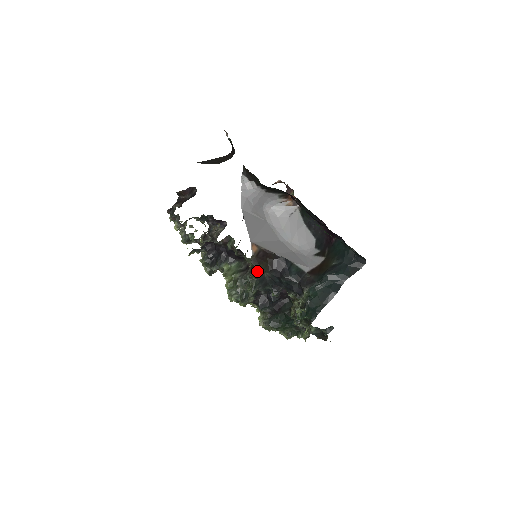
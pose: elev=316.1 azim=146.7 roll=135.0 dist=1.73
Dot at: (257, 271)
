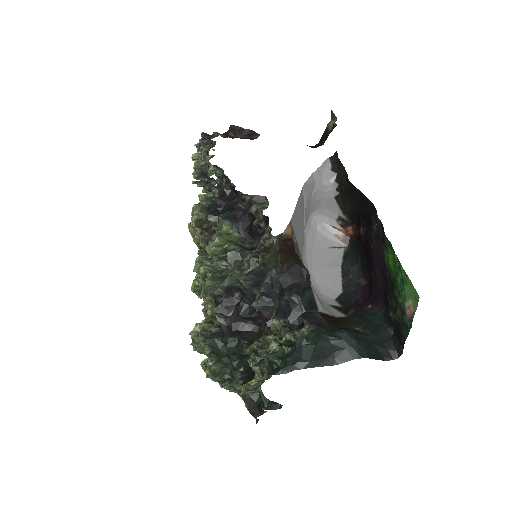
Dot at: (271, 256)
